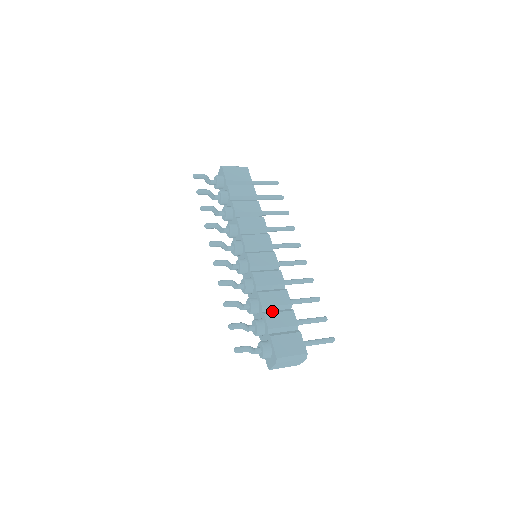
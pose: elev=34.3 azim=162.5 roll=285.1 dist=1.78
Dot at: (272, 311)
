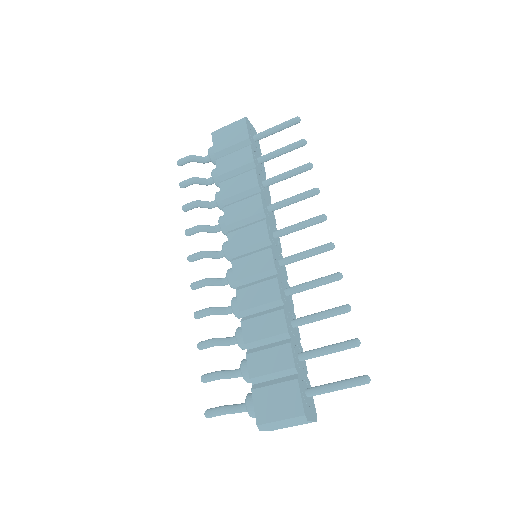
Dot at: (260, 347)
